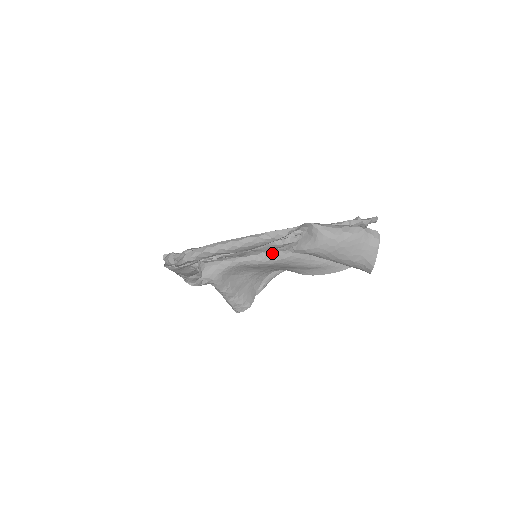
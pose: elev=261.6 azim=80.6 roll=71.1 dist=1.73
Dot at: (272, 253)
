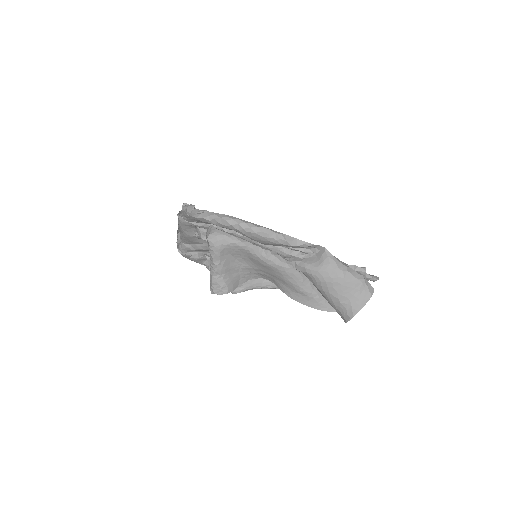
Dot at: (276, 256)
